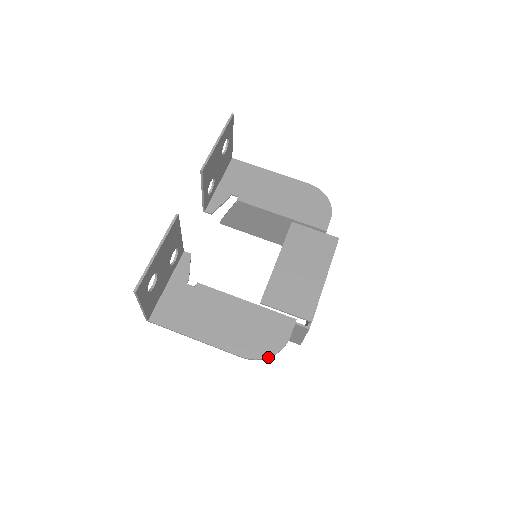
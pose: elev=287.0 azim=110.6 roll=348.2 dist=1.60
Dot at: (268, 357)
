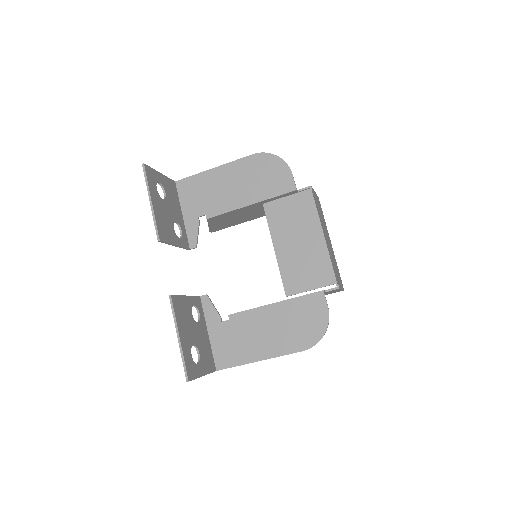
Dot at: (322, 337)
